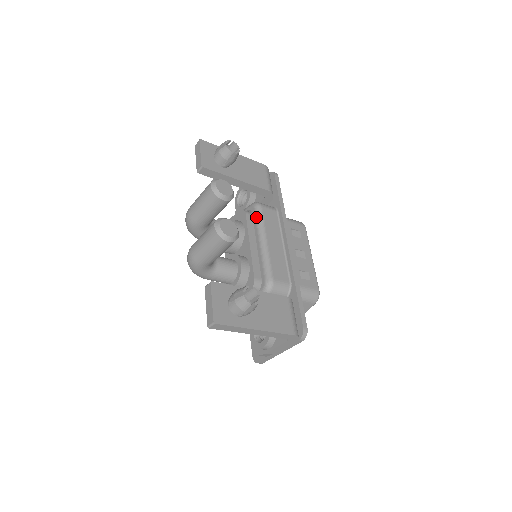
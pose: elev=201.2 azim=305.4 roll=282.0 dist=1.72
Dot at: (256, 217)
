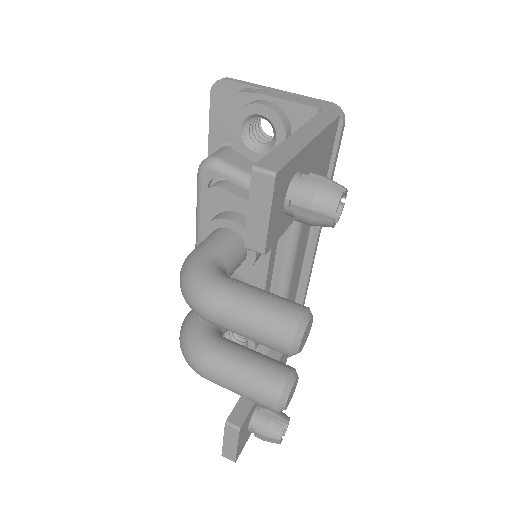
Dot at: (289, 237)
